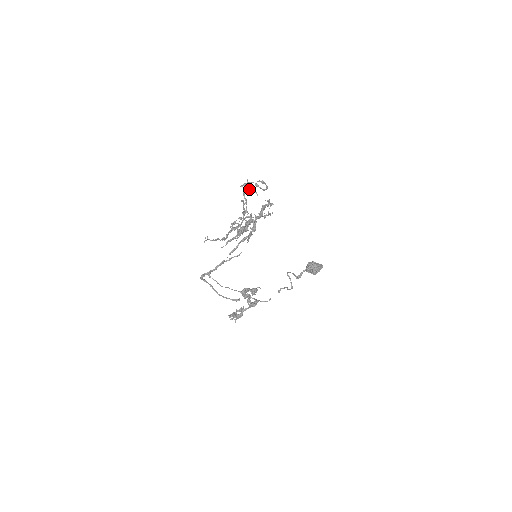
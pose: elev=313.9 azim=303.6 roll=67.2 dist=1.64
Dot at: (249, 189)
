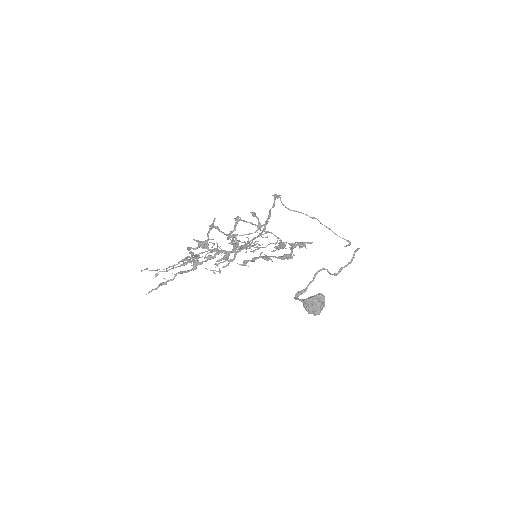
Dot at: (193, 249)
